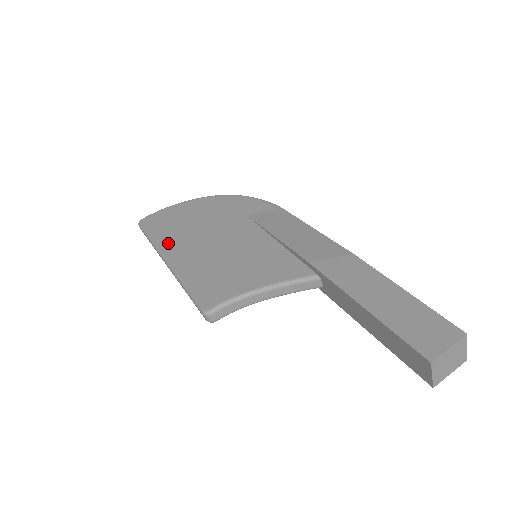
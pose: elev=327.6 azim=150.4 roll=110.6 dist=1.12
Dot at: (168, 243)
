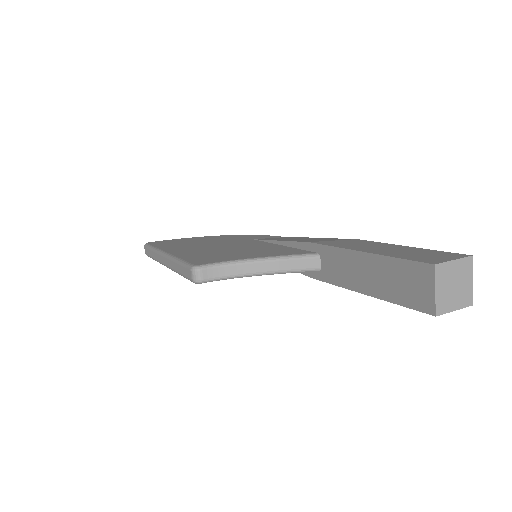
Dot at: (170, 247)
